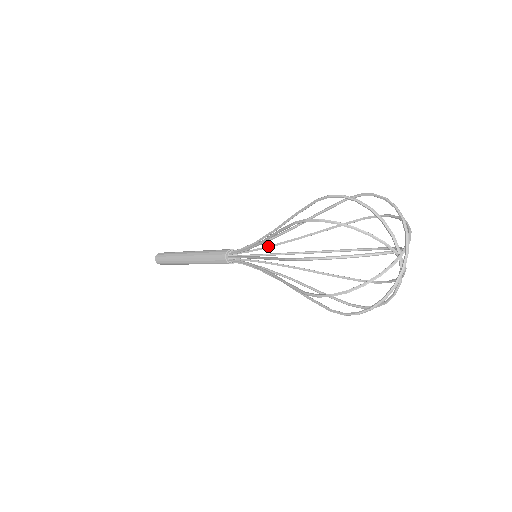
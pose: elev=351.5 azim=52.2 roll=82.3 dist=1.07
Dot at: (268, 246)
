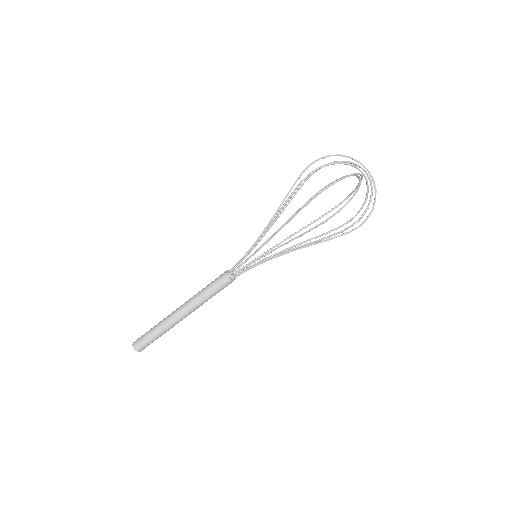
Dot at: occluded
